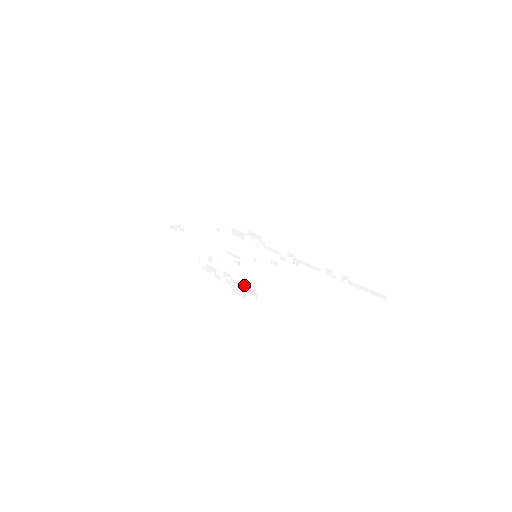
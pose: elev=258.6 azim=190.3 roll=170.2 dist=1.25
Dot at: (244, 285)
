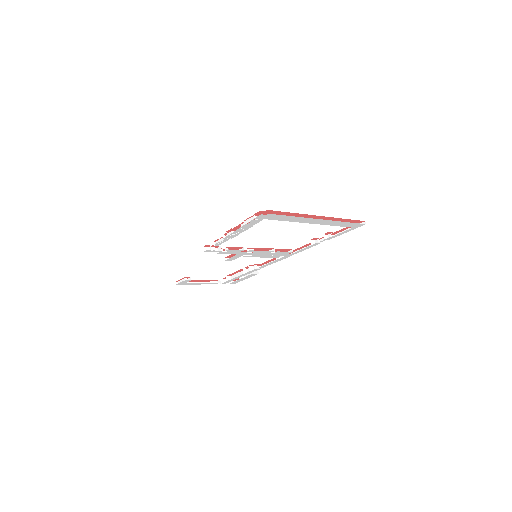
Dot at: occluded
